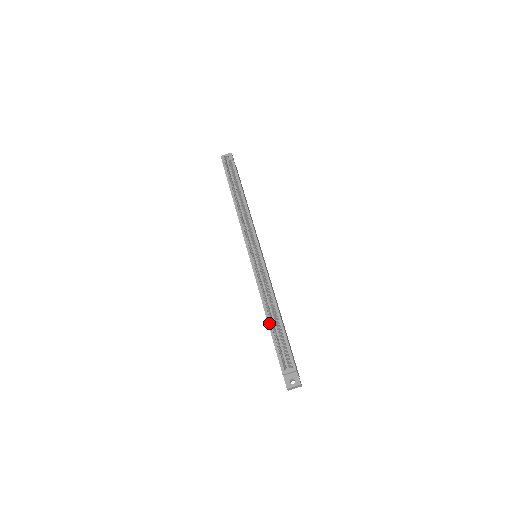
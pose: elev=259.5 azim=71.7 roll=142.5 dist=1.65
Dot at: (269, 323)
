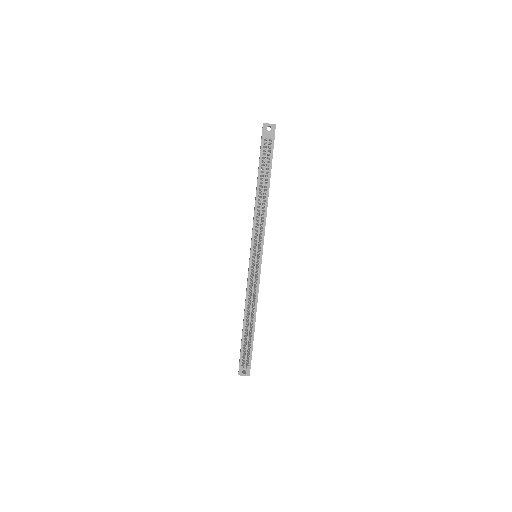
Dot at: (244, 324)
